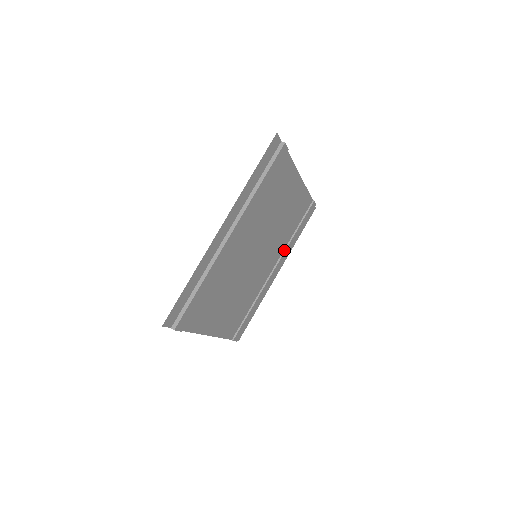
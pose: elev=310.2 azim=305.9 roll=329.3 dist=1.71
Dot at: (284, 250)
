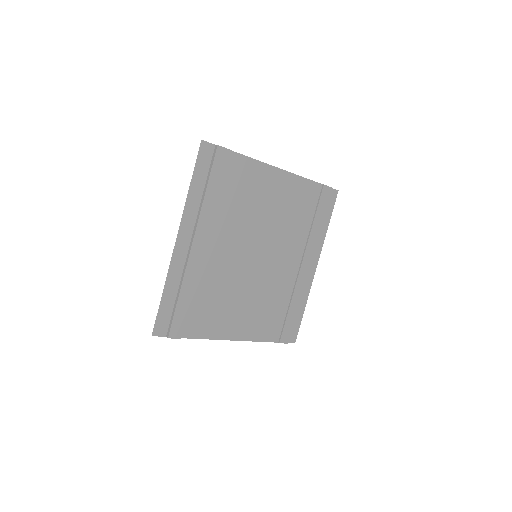
Dot at: (306, 243)
